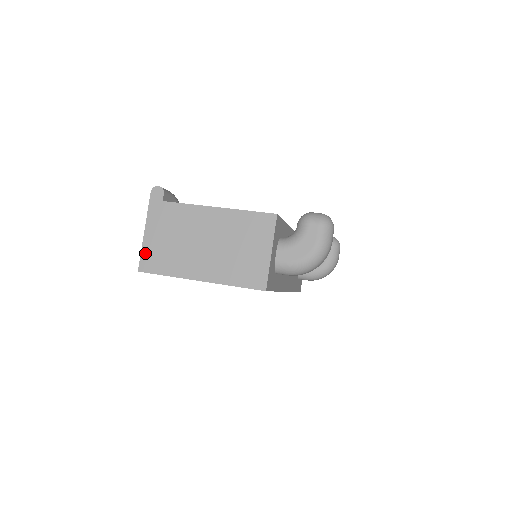
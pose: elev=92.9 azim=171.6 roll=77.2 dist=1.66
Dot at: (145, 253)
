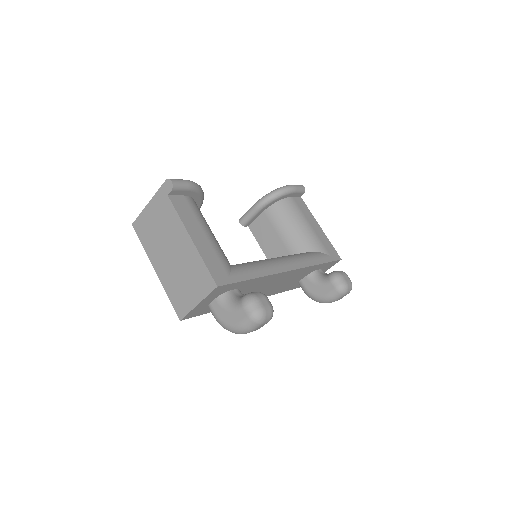
Dot at: (141, 218)
